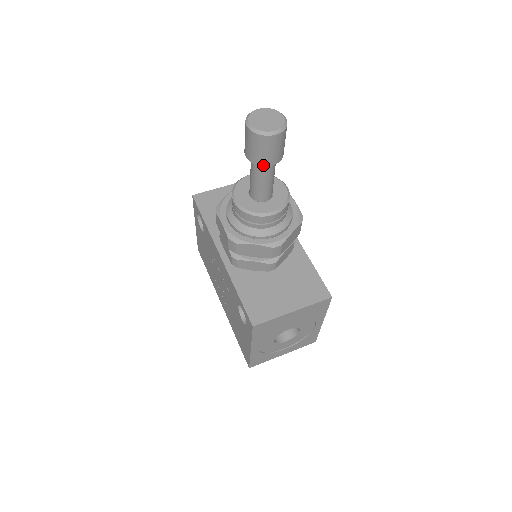
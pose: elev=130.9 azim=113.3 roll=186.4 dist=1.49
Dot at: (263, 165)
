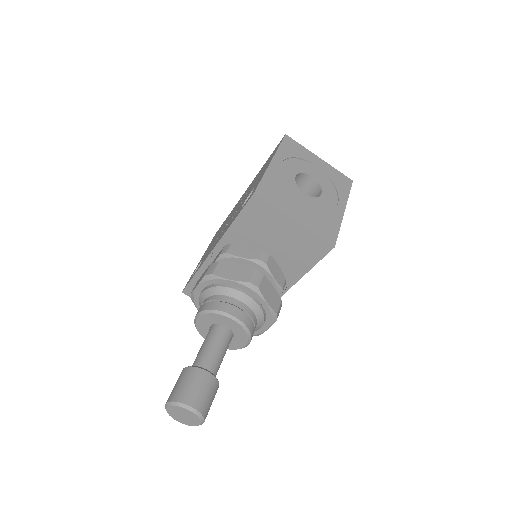
Dot at: occluded
